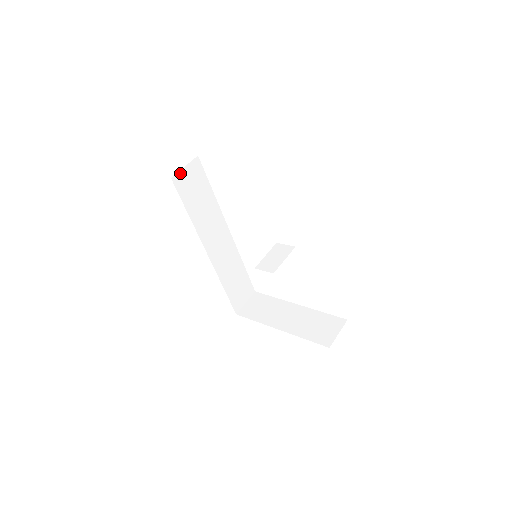
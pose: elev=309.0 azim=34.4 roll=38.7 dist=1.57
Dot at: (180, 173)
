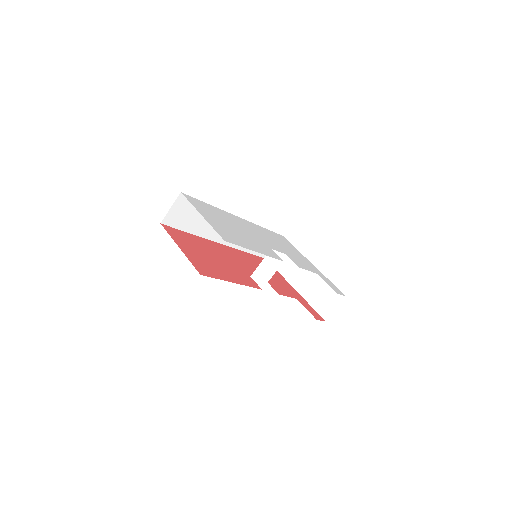
Dot at: (168, 214)
